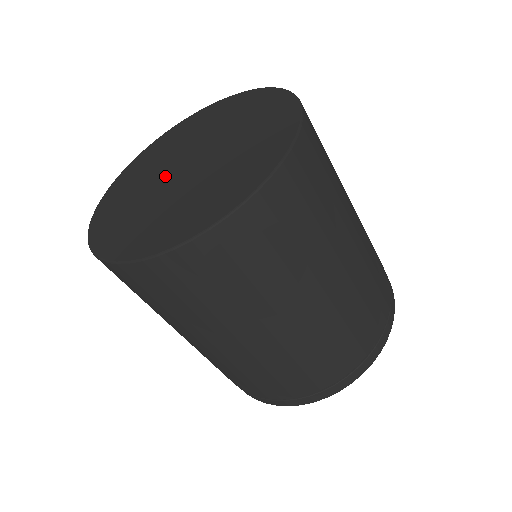
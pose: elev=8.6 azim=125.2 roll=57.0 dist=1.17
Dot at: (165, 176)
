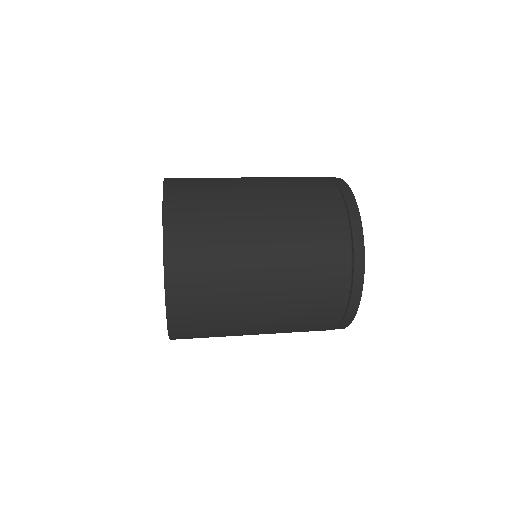
Dot at: occluded
